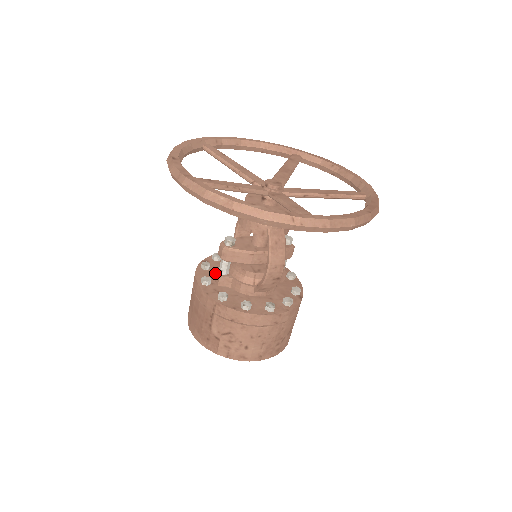
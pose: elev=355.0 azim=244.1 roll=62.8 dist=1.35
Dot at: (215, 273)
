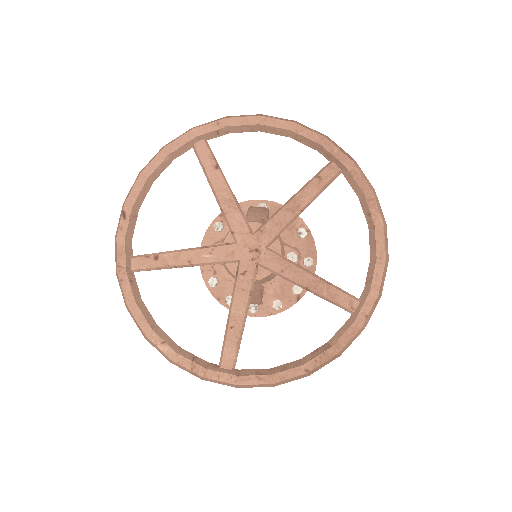
Dot at: occluded
